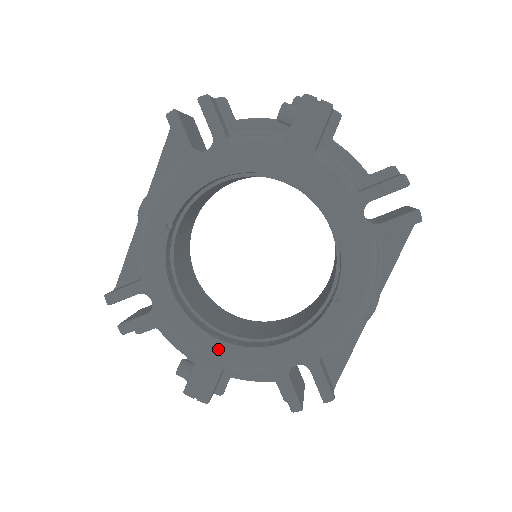
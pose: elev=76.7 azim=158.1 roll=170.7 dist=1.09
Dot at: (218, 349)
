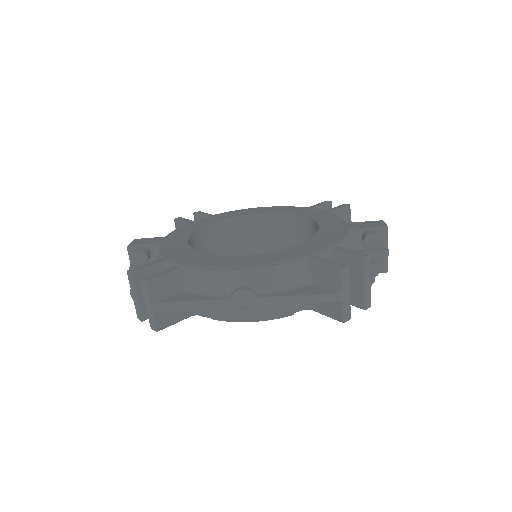
Dot at: occluded
